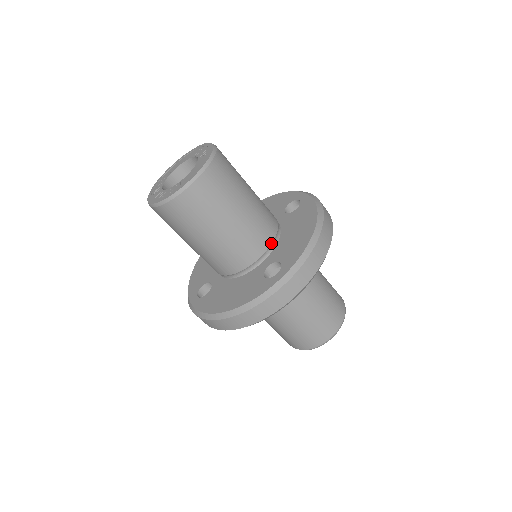
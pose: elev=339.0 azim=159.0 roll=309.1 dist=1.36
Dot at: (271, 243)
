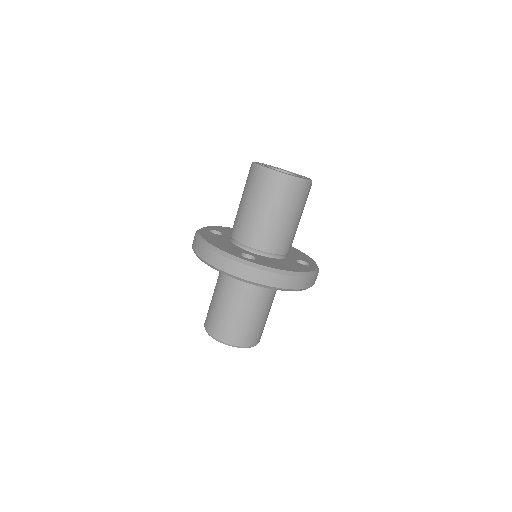
Dot at: (267, 252)
